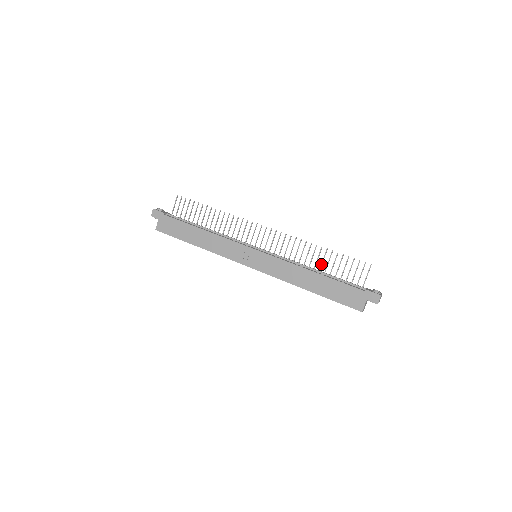
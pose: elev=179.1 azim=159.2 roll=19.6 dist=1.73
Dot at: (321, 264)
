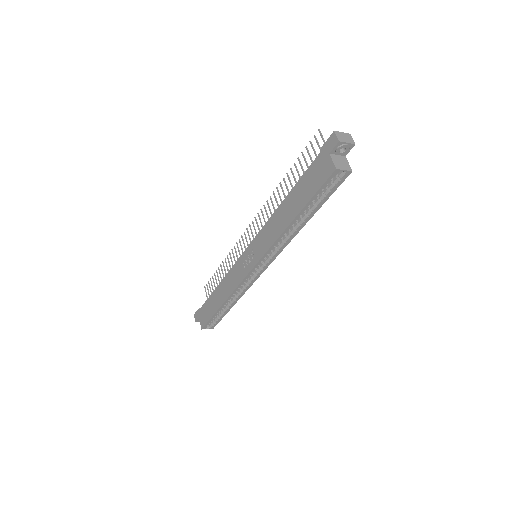
Dot at: occluded
